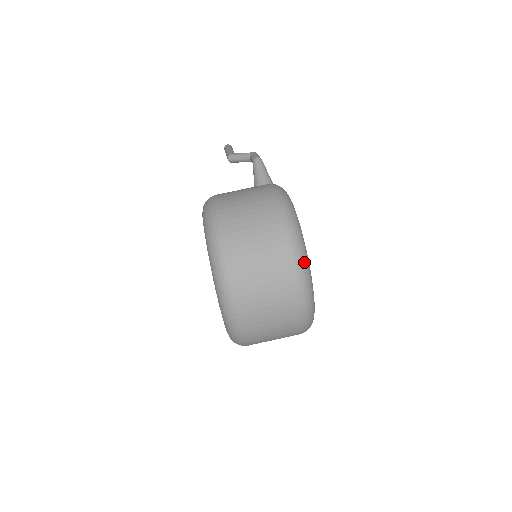
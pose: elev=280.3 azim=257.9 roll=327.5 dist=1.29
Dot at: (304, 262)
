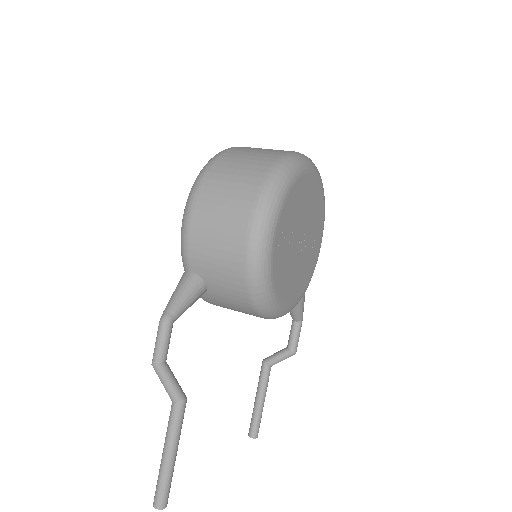
Dot at: occluded
